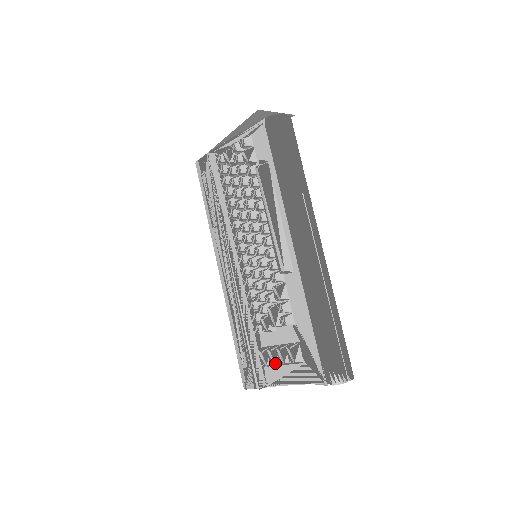
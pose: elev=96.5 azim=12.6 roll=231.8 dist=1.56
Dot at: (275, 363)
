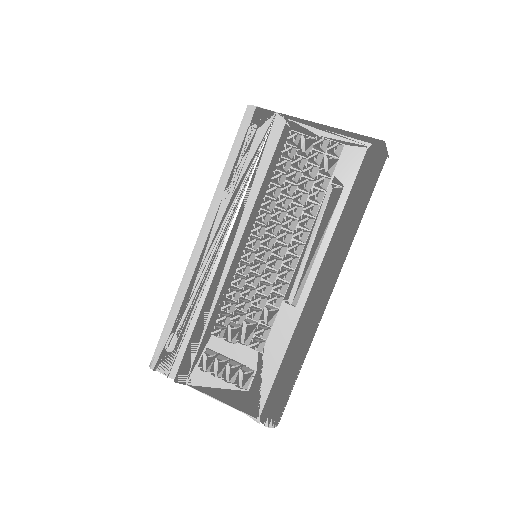
Dot at: (217, 375)
